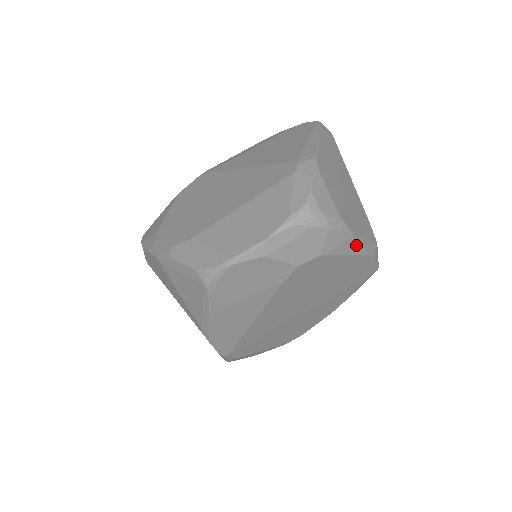
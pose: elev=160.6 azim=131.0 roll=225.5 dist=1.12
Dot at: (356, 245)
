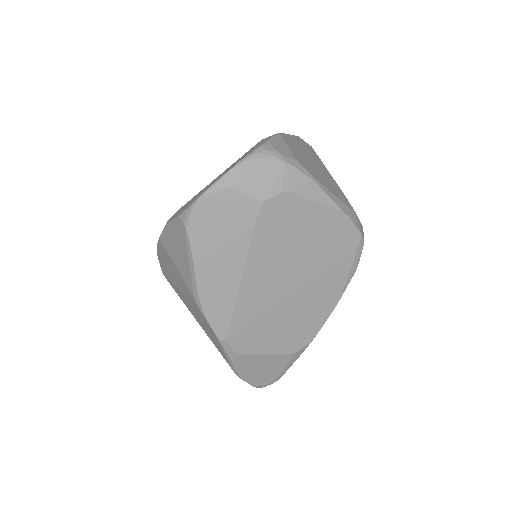
Dot at: (320, 191)
